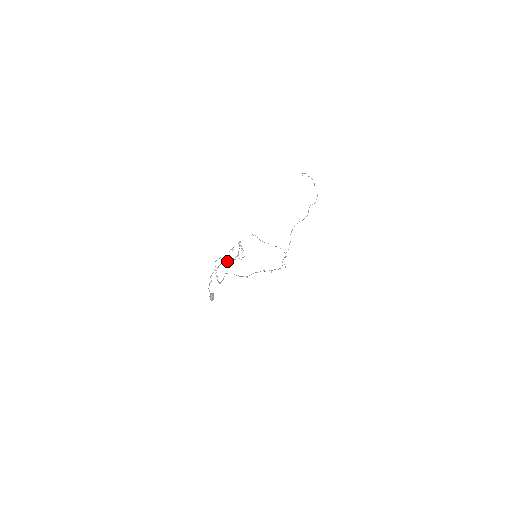
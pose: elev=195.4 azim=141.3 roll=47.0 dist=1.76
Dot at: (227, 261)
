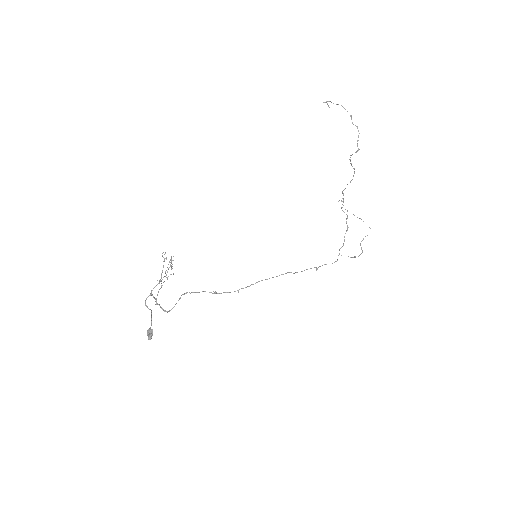
Dot at: (159, 282)
